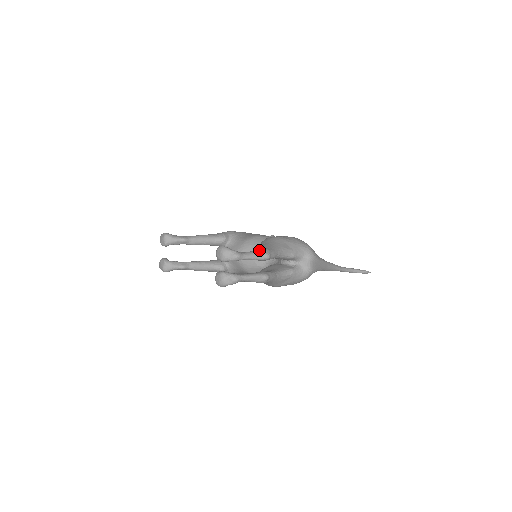
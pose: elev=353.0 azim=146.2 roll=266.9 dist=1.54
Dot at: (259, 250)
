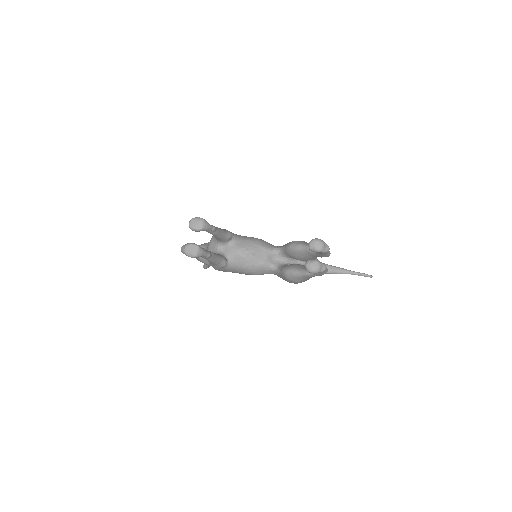
Dot at: occluded
